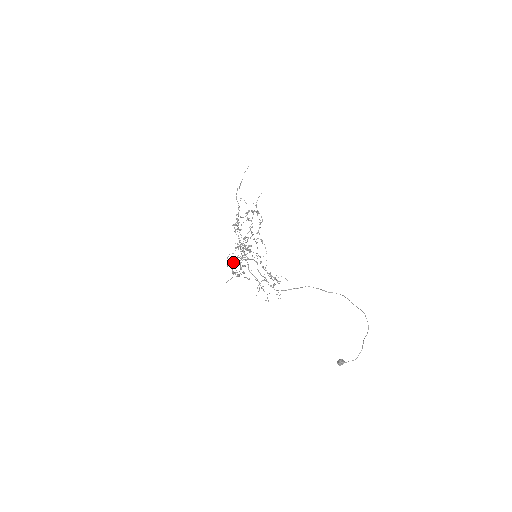
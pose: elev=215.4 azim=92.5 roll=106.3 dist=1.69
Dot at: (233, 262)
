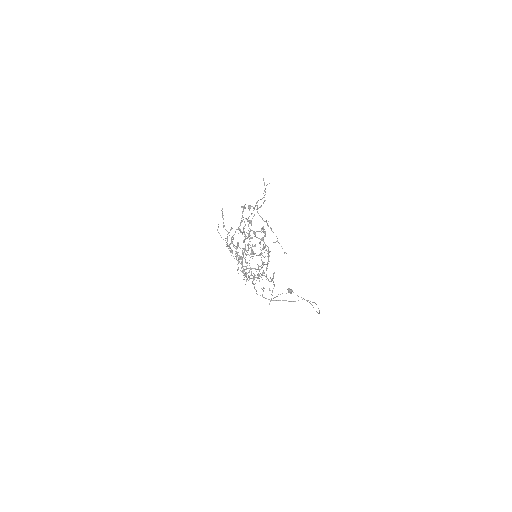
Dot at: (230, 250)
